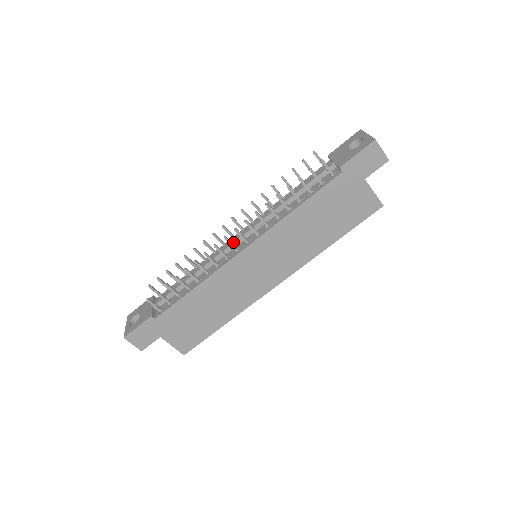
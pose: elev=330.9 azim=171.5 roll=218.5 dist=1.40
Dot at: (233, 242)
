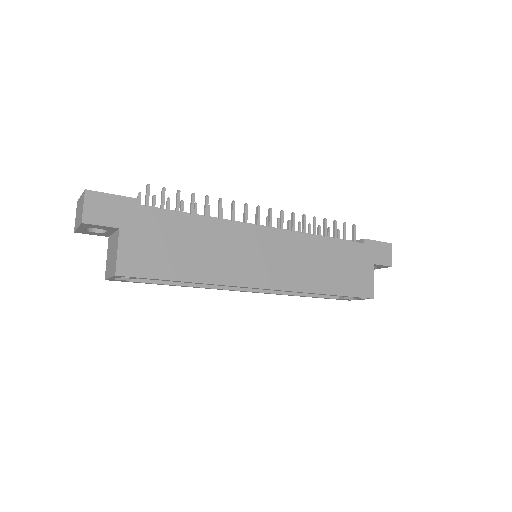
Dot at: occluded
